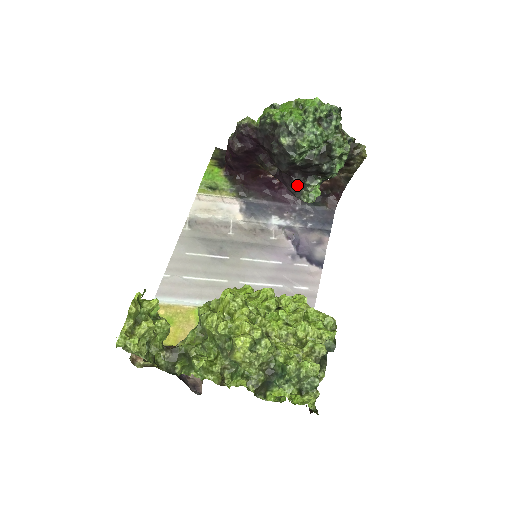
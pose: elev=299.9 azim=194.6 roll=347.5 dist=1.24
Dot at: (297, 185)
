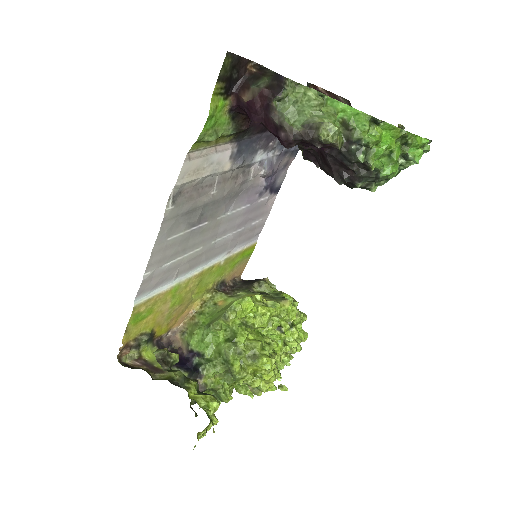
Dot at: occluded
